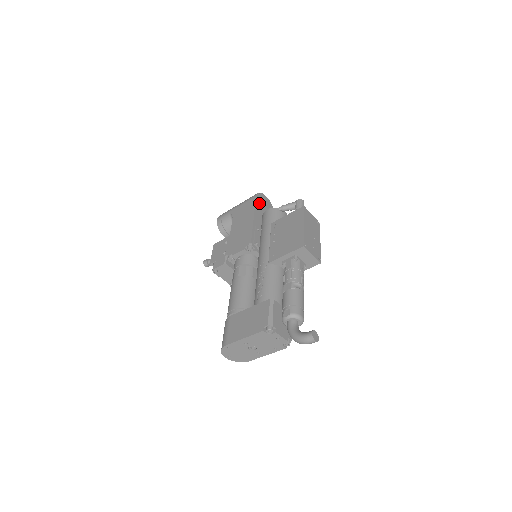
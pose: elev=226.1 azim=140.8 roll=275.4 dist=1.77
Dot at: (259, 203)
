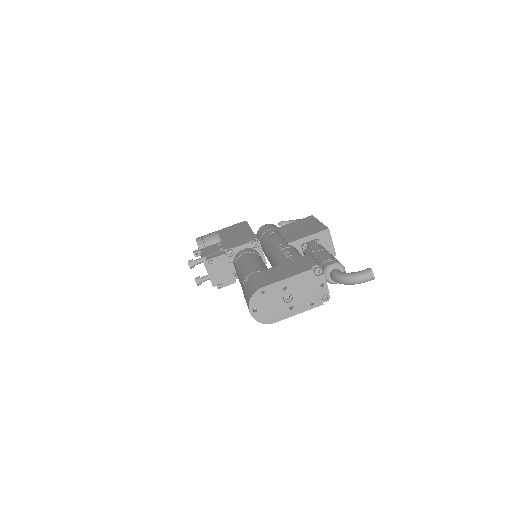
Dot at: occluded
